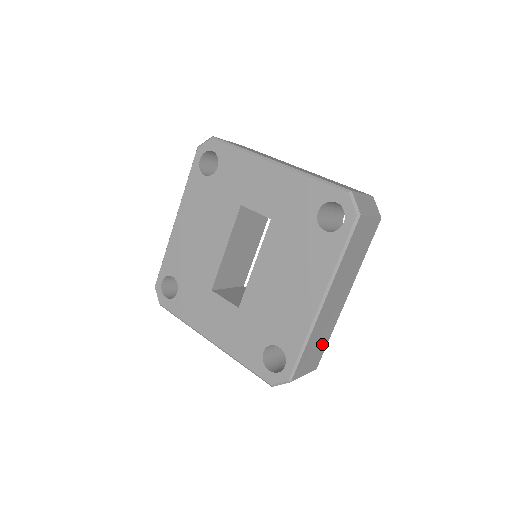
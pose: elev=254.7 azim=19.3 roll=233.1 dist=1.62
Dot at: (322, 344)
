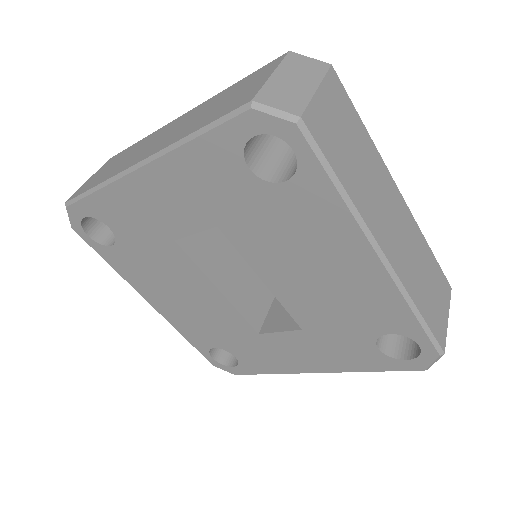
Dot at: (430, 269)
